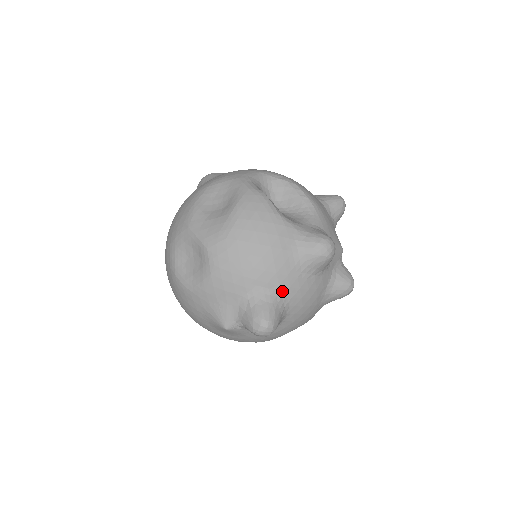
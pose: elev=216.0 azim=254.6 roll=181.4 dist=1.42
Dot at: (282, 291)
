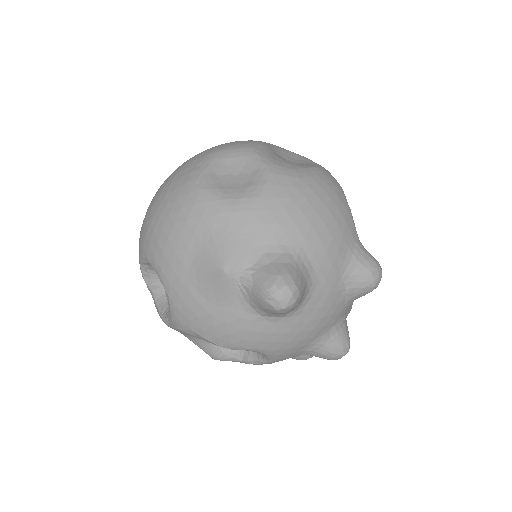
Dot at: (317, 277)
